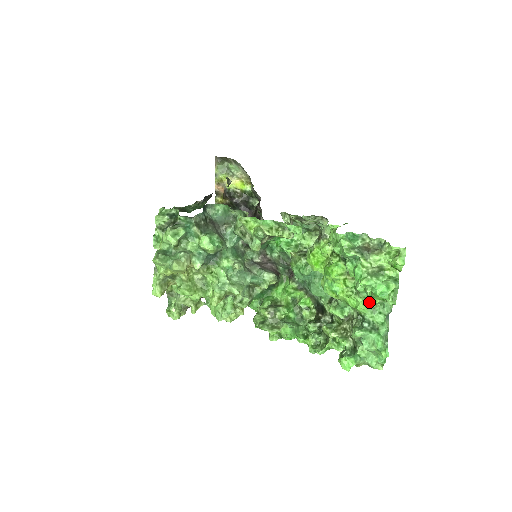
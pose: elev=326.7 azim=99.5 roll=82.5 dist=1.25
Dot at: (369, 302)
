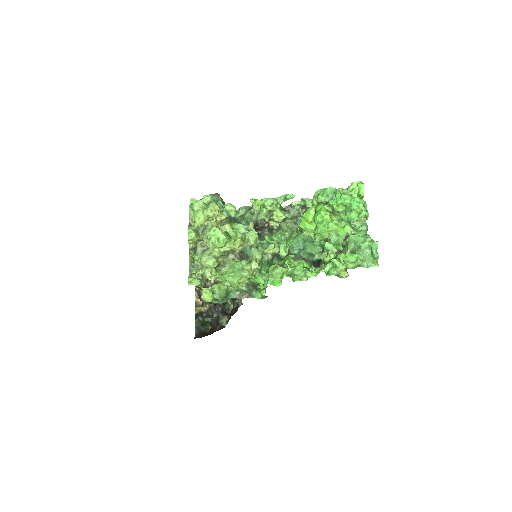
Dot at: (351, 226)
